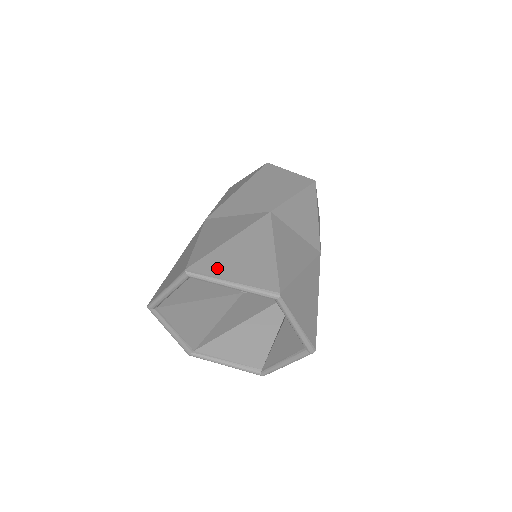
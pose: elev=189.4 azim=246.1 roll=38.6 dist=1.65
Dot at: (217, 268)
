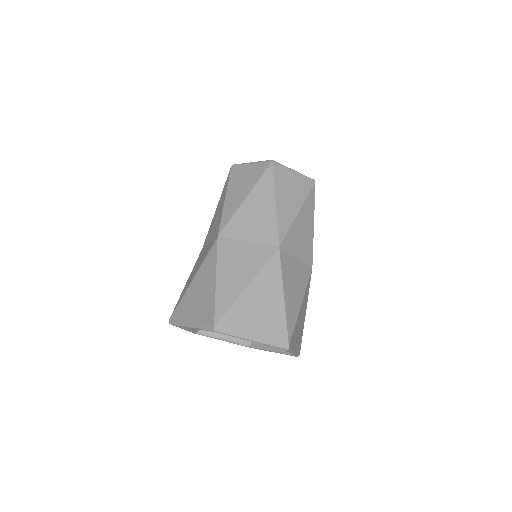
Dot at: (183, 313)
